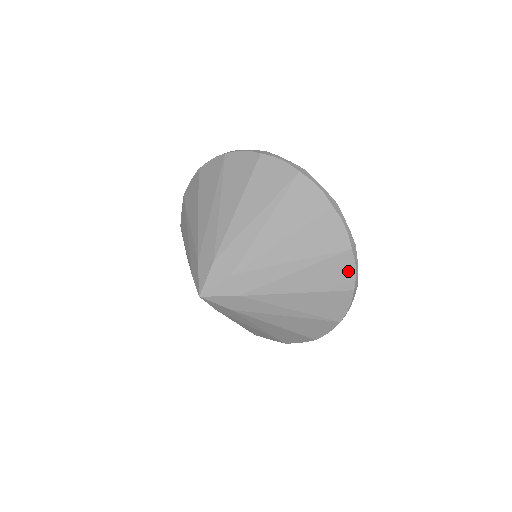
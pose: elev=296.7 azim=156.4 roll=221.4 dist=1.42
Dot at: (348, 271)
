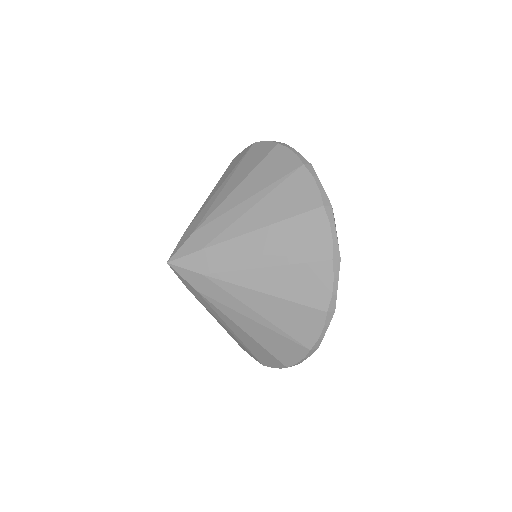
Dot at: (308, 188)
